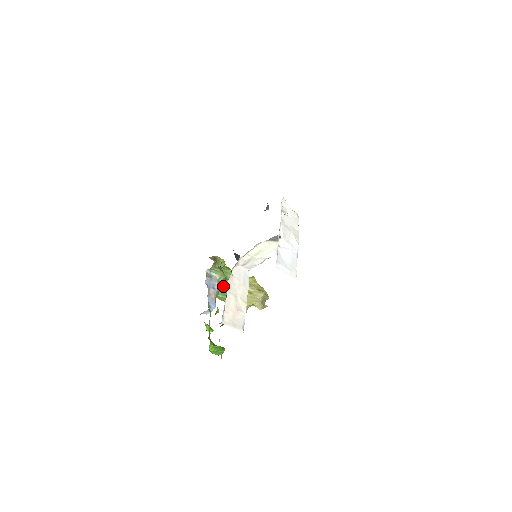
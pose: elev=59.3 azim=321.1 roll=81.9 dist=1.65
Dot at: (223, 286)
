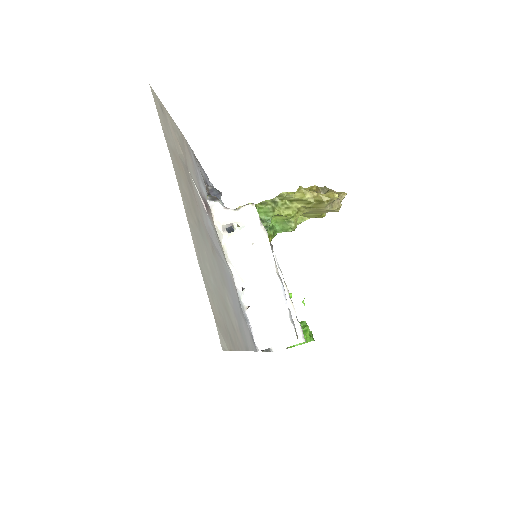
Dot at: (275, 219)
